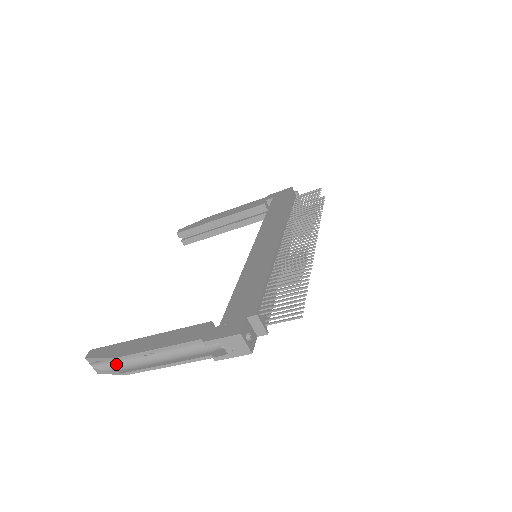
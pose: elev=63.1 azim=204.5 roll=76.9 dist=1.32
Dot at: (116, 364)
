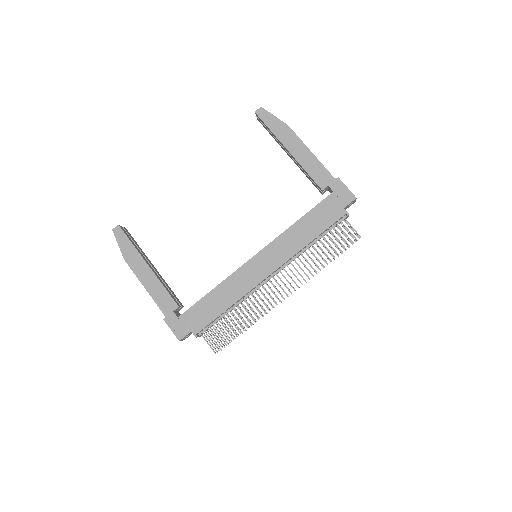
Dot at: occluded
